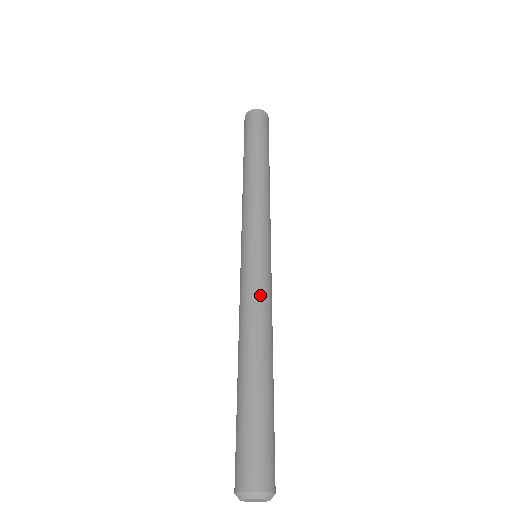
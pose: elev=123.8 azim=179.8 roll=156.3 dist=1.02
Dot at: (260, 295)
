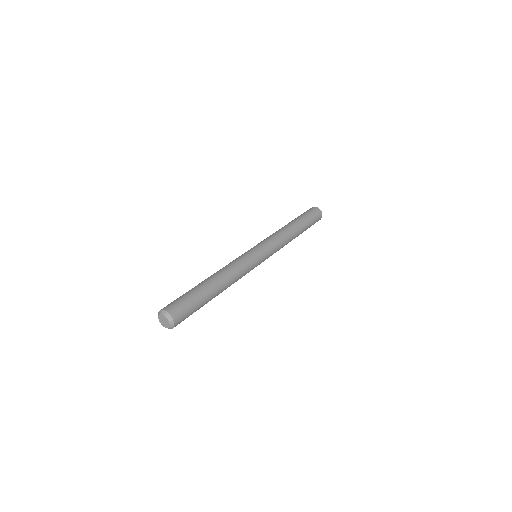
Dot at: (244, 269)
